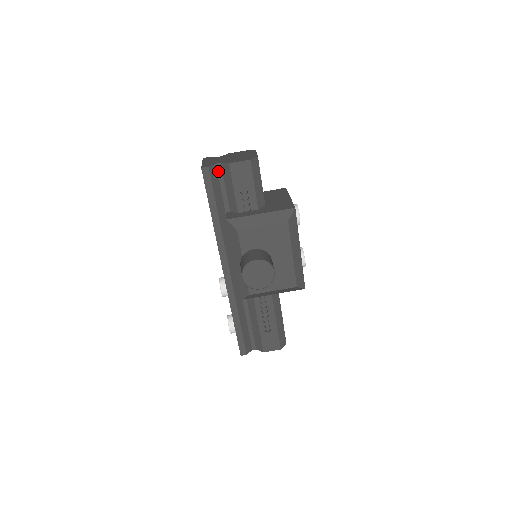
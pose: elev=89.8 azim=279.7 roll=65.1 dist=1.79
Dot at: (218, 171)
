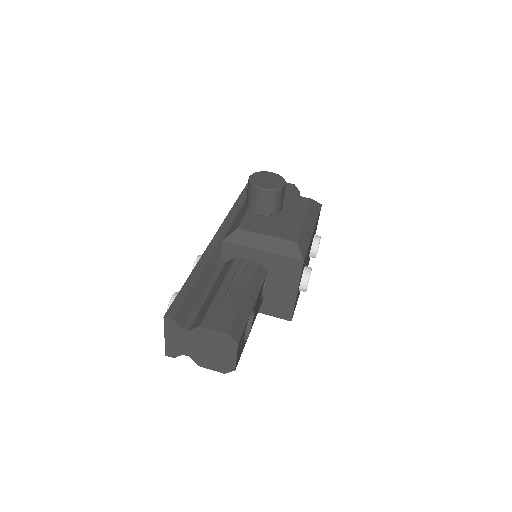
Dot at: occluded
